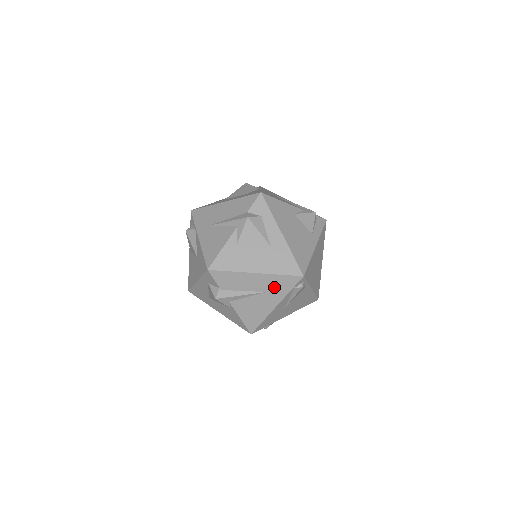
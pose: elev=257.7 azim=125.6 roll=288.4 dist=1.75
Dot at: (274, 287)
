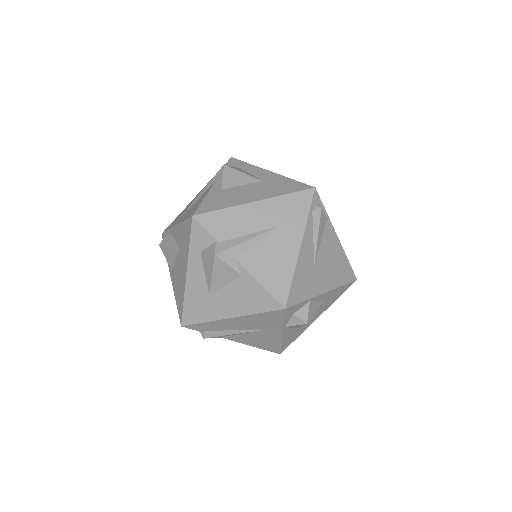
Dot at: (286, 215)
